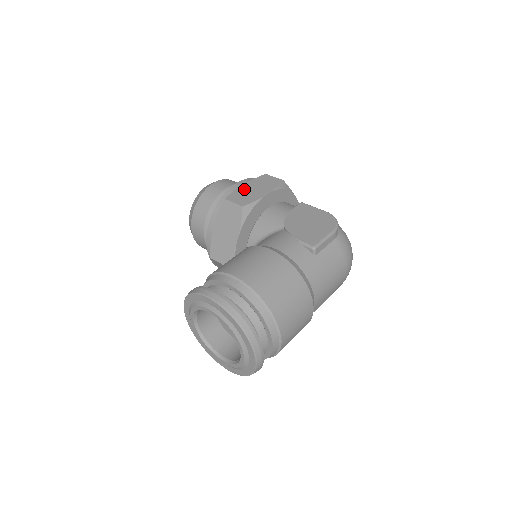
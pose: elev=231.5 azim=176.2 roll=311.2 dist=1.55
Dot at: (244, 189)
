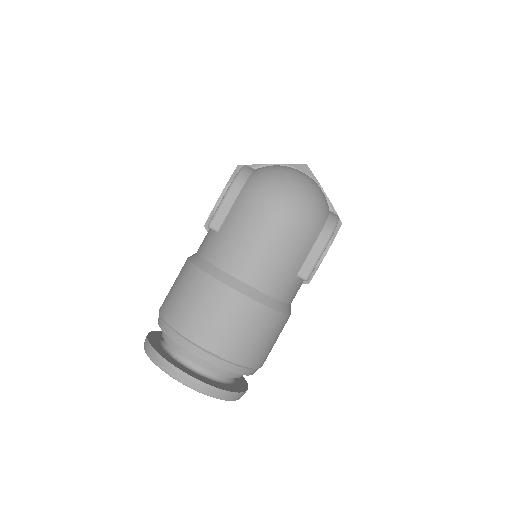
Dot at: occluded
